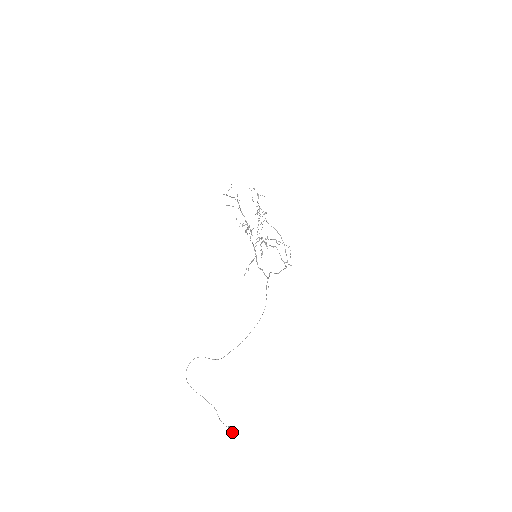
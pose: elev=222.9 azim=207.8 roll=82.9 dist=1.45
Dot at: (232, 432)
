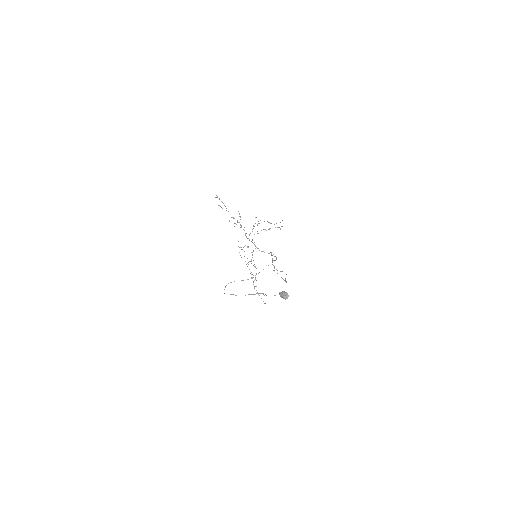
Dot at: (284, 292)
